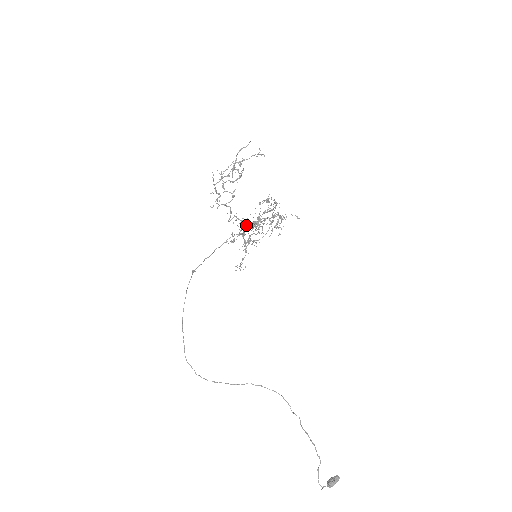
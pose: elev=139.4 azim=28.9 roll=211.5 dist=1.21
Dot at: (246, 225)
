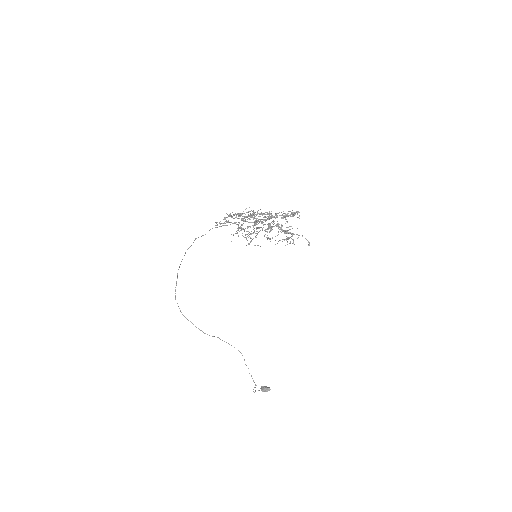
Dot at: (261, 214)
